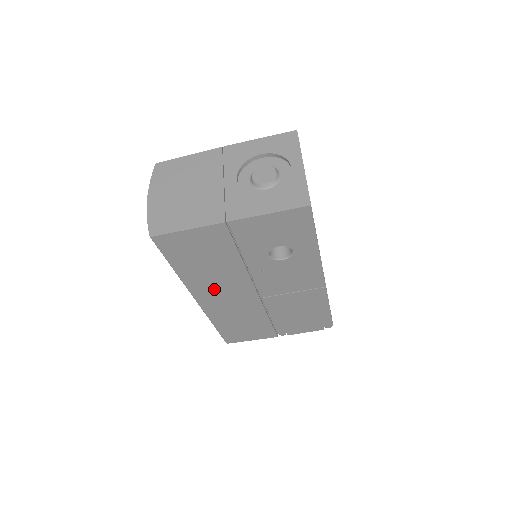
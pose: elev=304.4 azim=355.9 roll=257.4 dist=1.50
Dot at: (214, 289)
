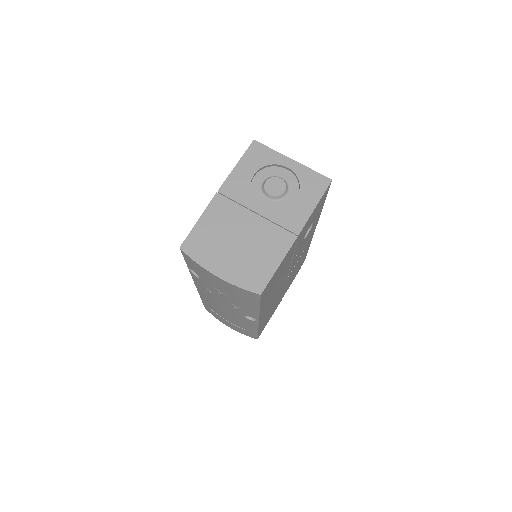
Dot at: occluded
